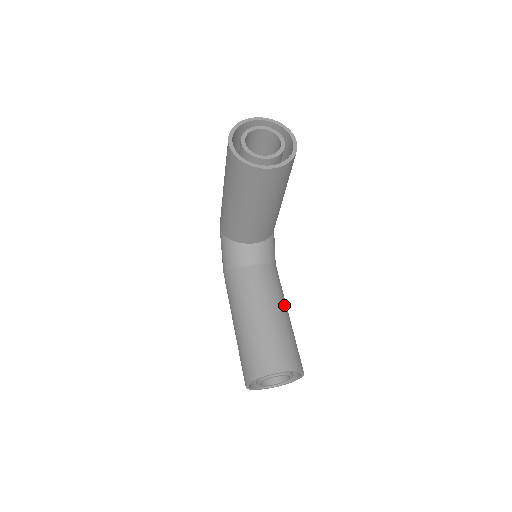
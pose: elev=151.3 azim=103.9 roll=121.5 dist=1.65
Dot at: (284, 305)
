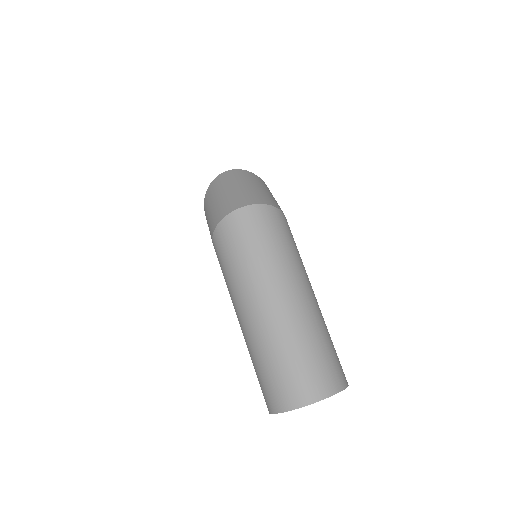
Dot at: occluded
